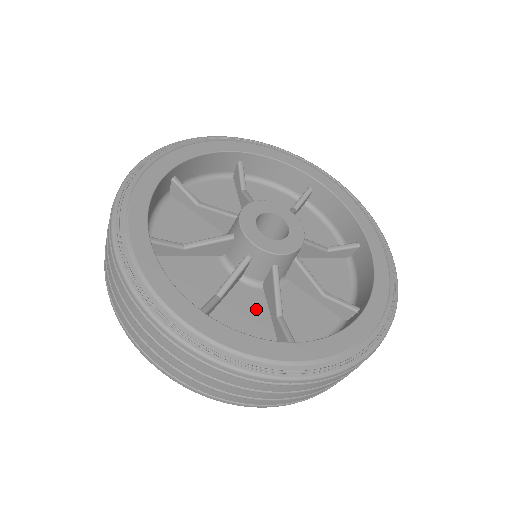
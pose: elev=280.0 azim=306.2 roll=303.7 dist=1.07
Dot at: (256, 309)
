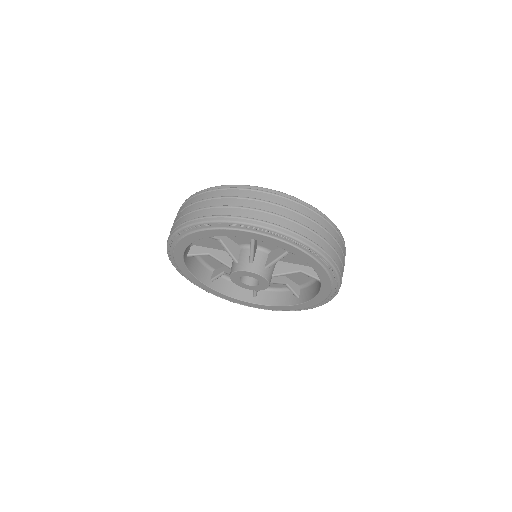
Dot at: occluded
